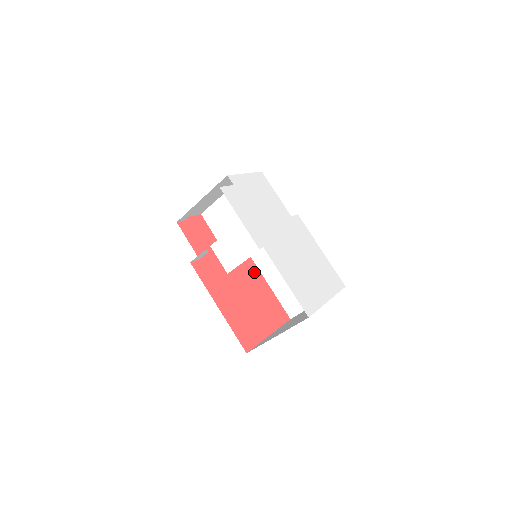
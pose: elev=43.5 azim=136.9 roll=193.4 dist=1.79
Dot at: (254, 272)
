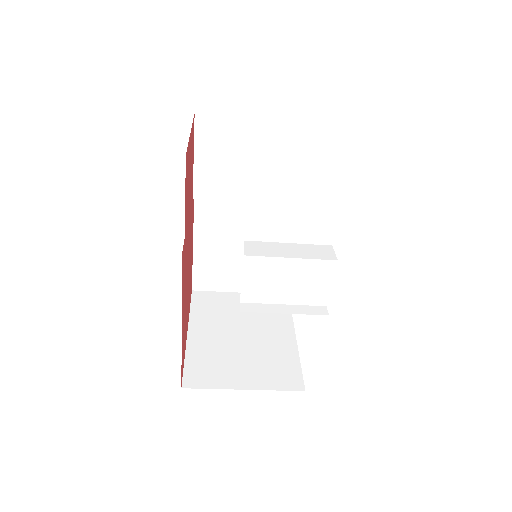
Dot at: (192, 226)
